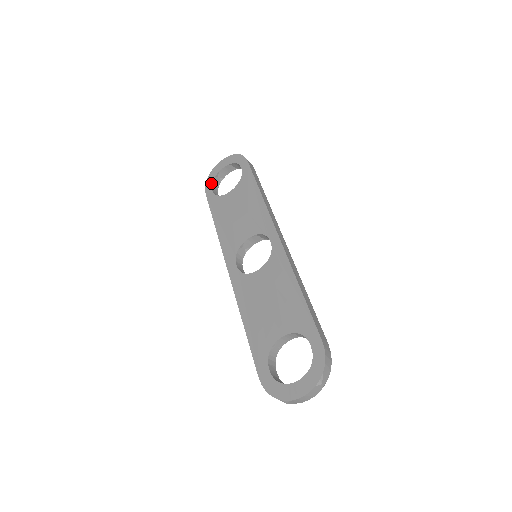
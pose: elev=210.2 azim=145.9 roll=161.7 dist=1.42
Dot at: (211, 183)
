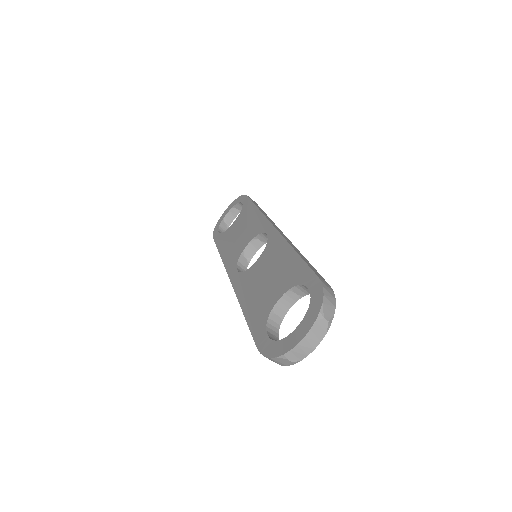
Dot at: (218, 228)
